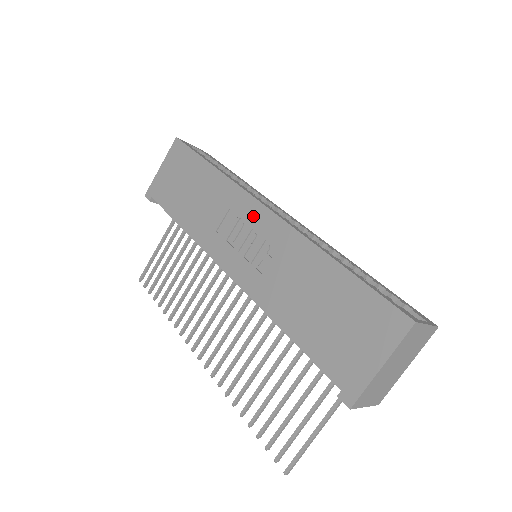
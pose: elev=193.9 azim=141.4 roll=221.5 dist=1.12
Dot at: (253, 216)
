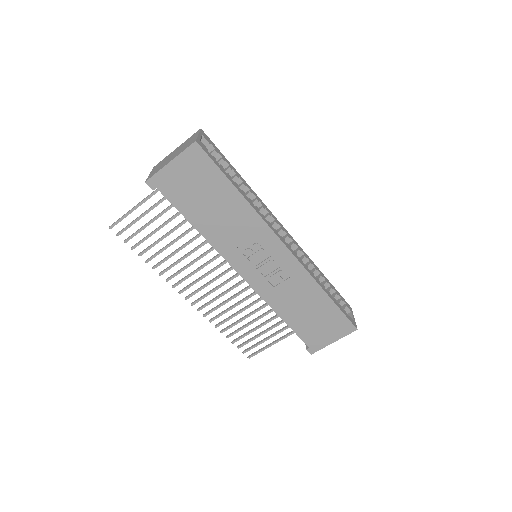
Dot at: (275, 250)
